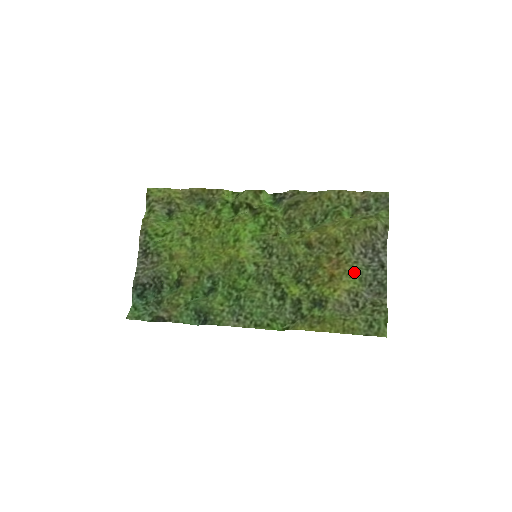
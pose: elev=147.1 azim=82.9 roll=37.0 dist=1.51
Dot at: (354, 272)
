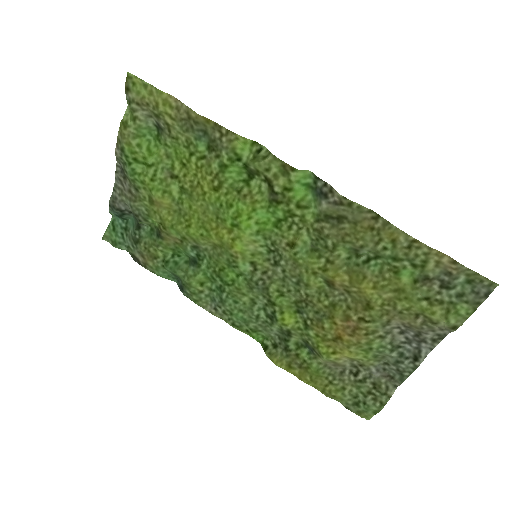
Dot at: (371, 348)
